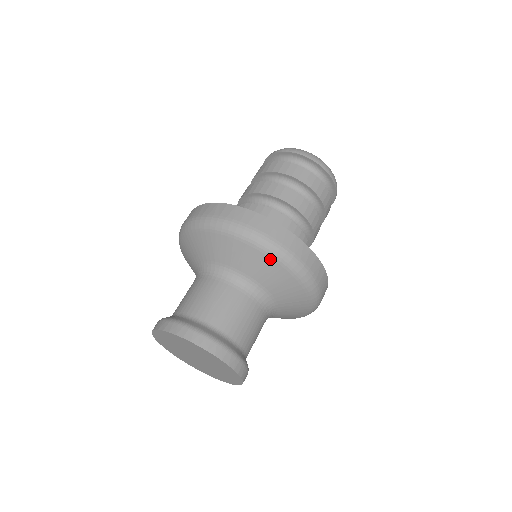
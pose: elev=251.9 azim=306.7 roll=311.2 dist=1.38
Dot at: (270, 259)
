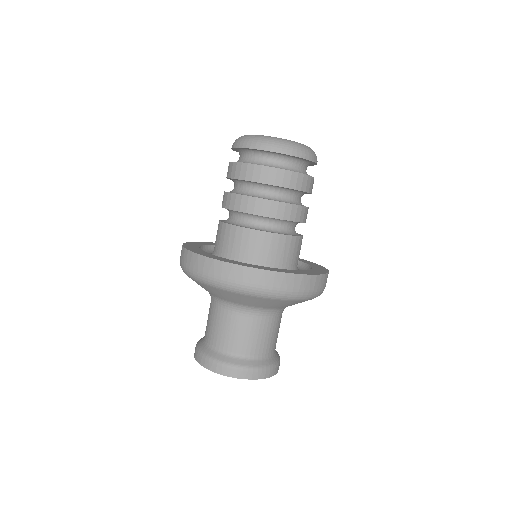
Dot at: (260, 298)
